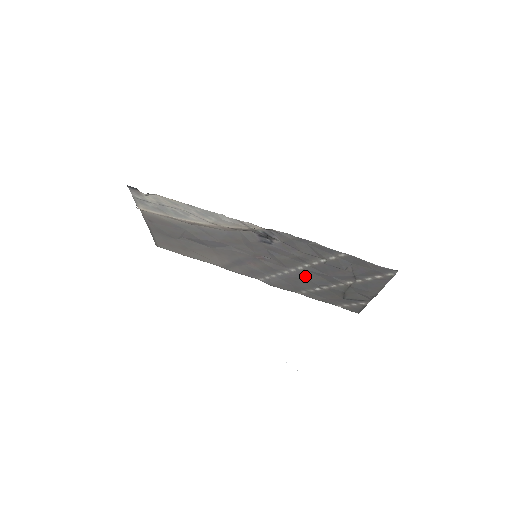
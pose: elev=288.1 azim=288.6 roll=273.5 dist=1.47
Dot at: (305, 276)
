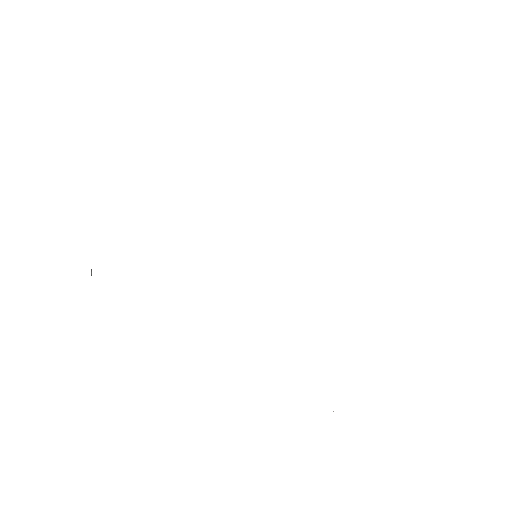
Dot at: occluded
